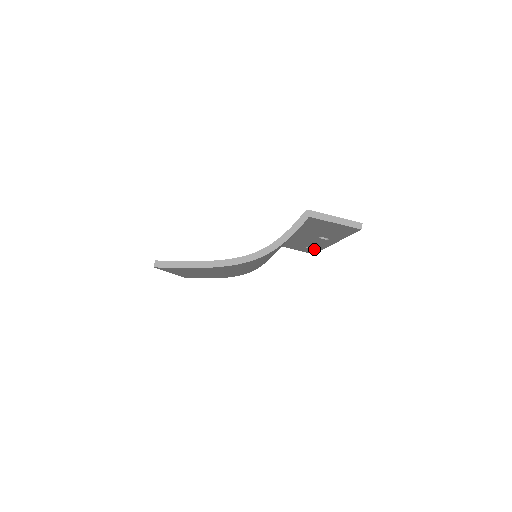
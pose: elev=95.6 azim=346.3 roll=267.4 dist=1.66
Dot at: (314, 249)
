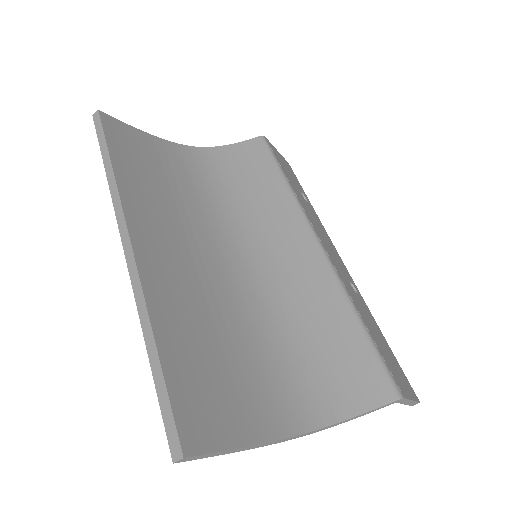
Dot at: occluded
